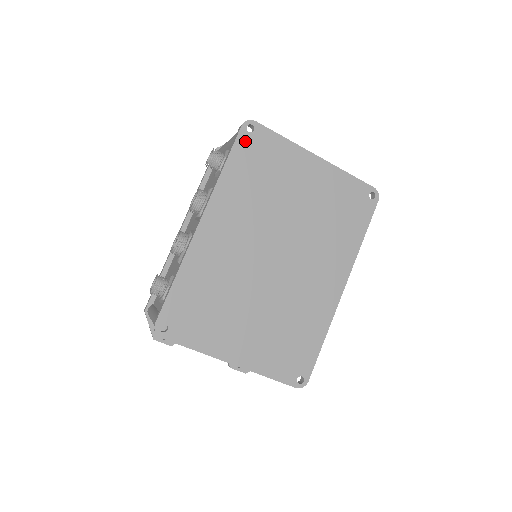
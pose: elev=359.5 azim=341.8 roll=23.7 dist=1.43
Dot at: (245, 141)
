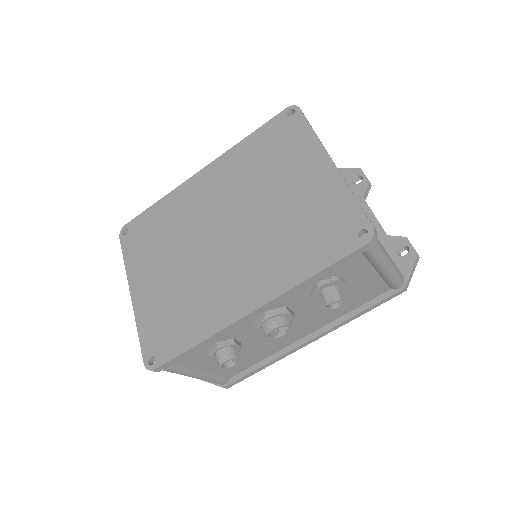
Dot at: (279, 122)
